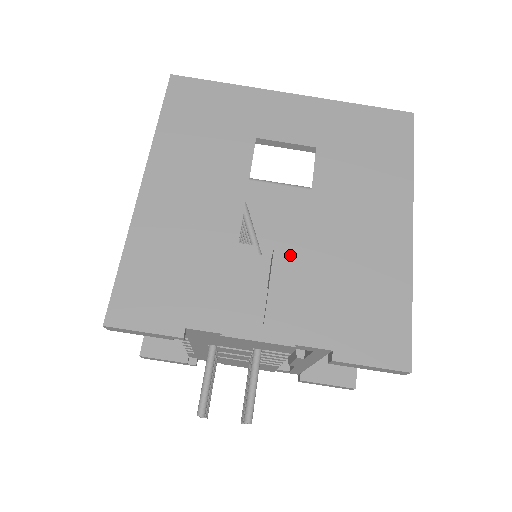
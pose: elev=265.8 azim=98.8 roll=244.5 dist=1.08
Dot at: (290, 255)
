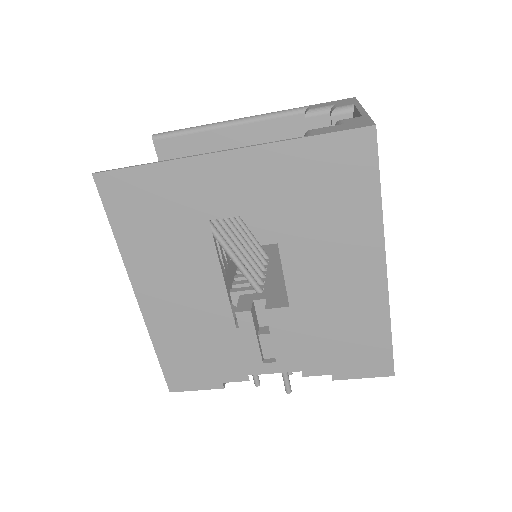
Dot at: (280, 311)
